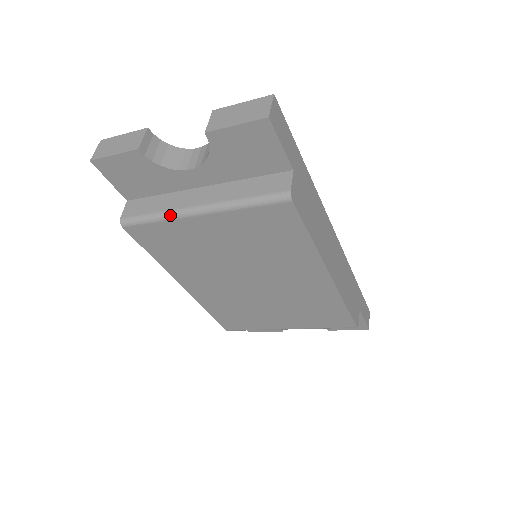
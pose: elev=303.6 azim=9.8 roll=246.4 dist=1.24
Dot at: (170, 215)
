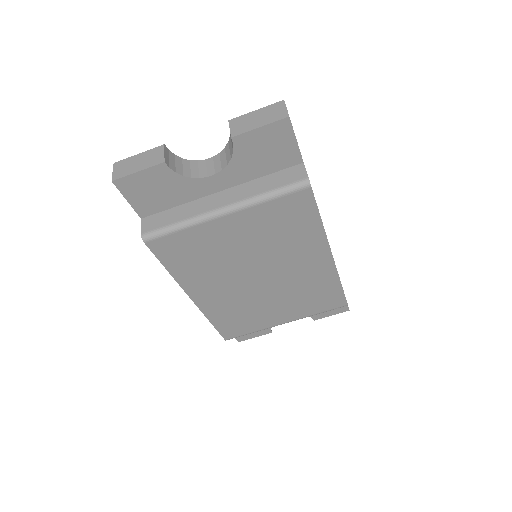
Dot at: (195, 221)
